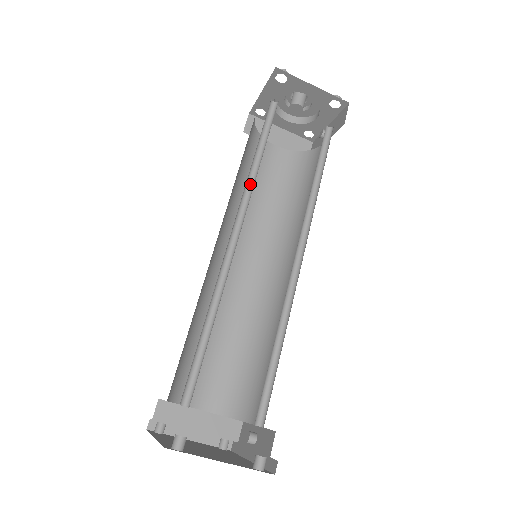
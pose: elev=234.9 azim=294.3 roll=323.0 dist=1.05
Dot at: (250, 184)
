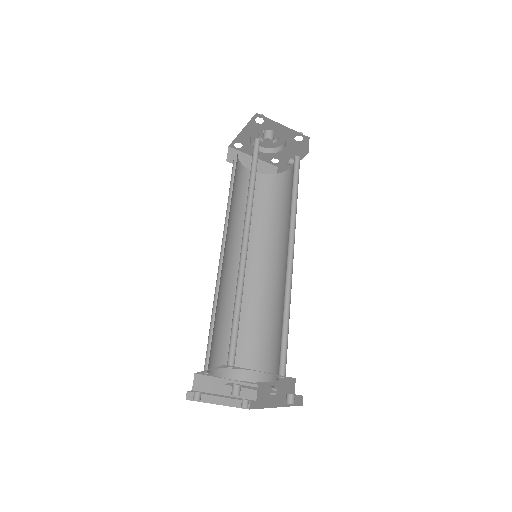
Dot at: (249, 201)
